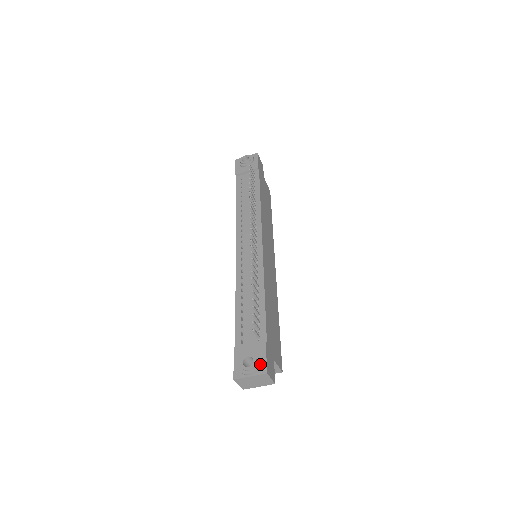
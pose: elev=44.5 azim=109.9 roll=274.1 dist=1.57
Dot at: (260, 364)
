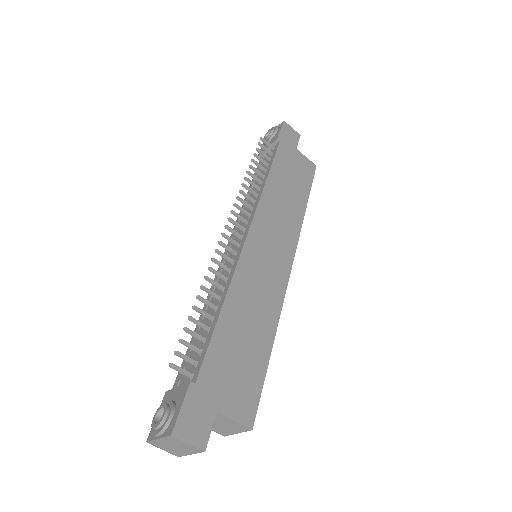
Dot at: (170, 419)
